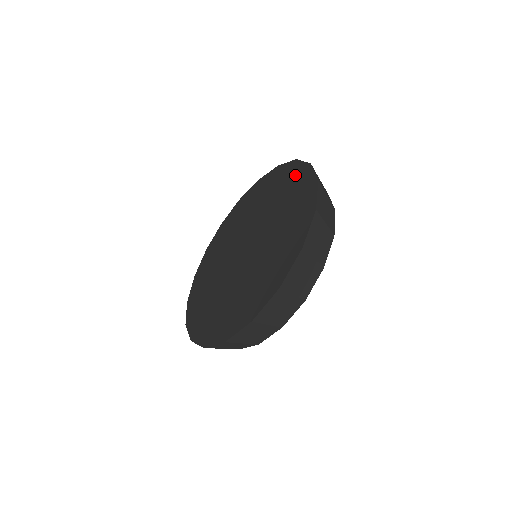
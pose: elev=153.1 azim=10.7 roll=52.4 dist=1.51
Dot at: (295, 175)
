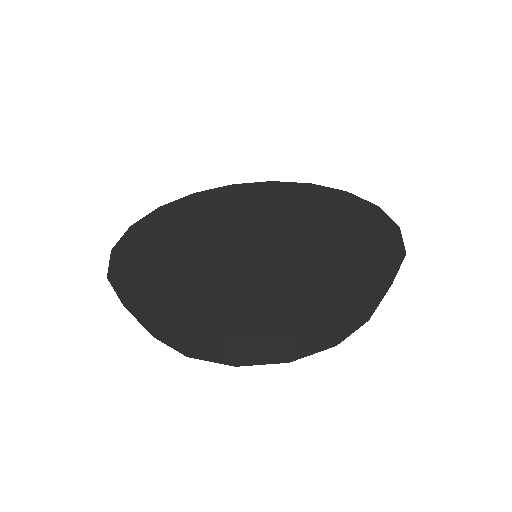
Dot at: (290, 189)
